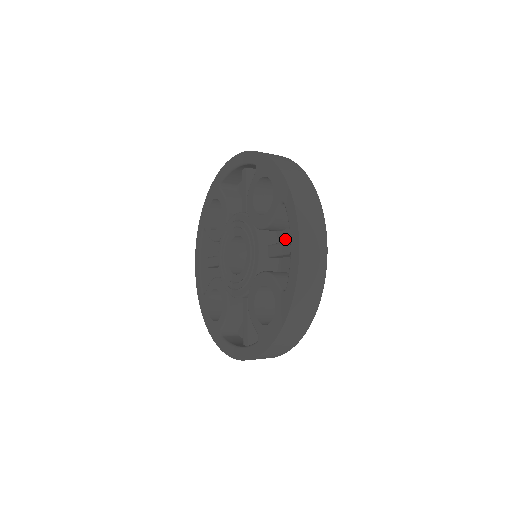
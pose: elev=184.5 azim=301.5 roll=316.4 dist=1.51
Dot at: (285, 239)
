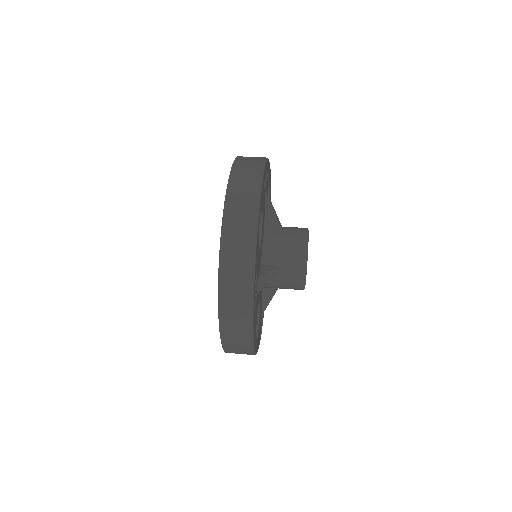
Dot at: occluded
